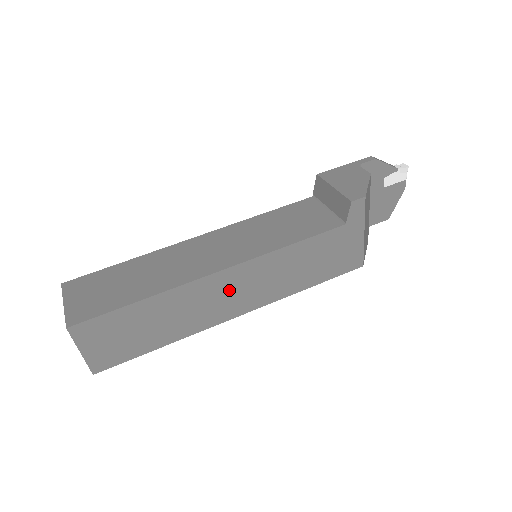
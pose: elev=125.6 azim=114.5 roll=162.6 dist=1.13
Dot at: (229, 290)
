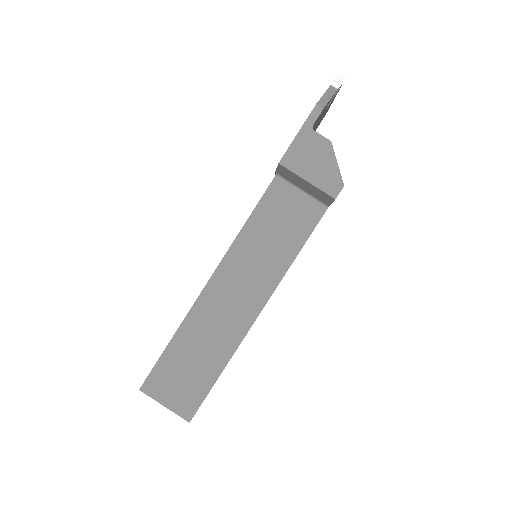
Dot at: occluded
